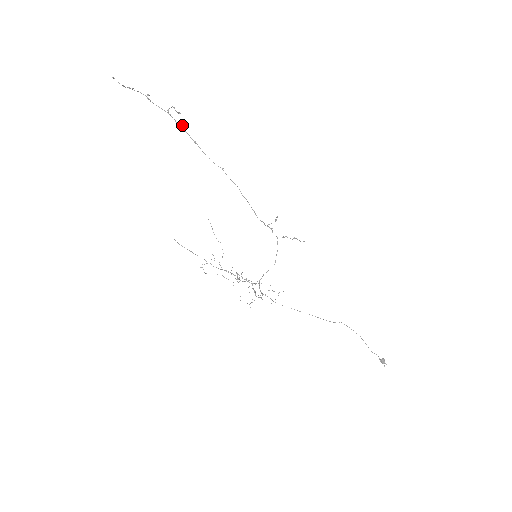
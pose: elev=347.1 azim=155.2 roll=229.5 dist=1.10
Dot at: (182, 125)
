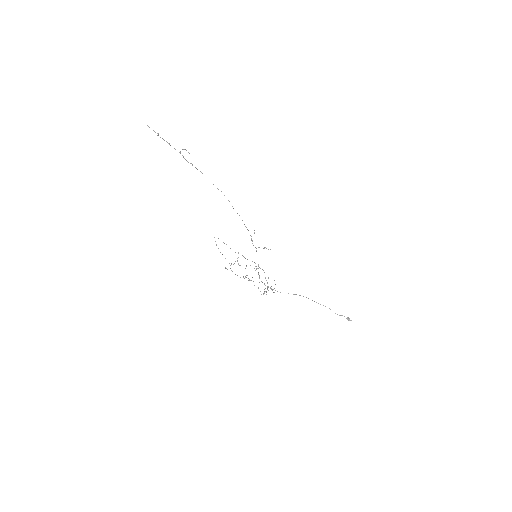
Dot at: (190, 163)
